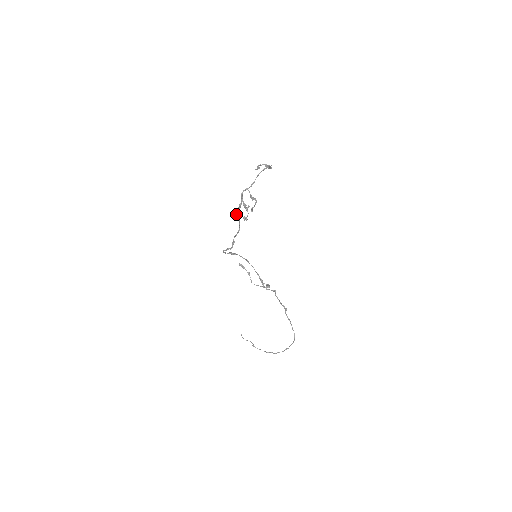
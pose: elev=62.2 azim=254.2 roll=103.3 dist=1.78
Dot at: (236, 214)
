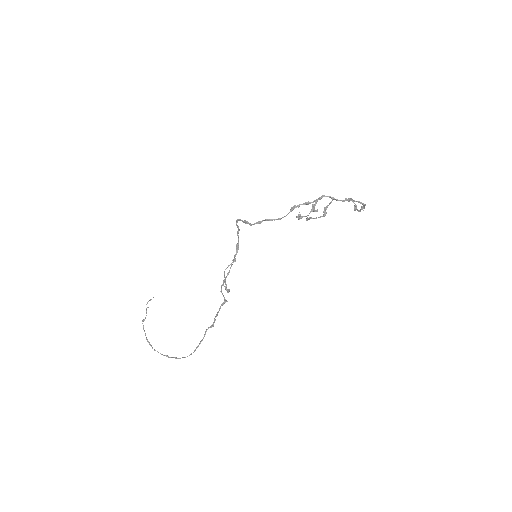
Dot at: (295, 205)
